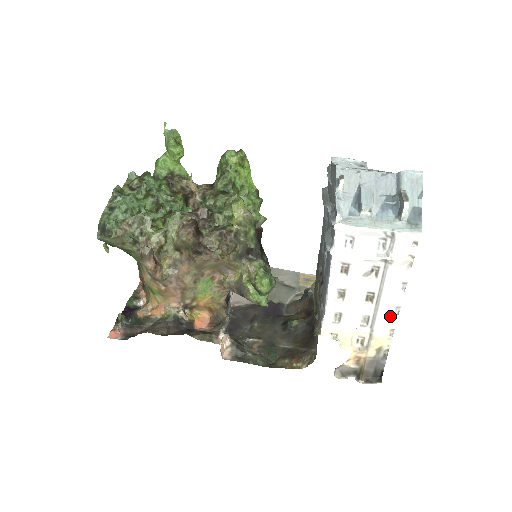
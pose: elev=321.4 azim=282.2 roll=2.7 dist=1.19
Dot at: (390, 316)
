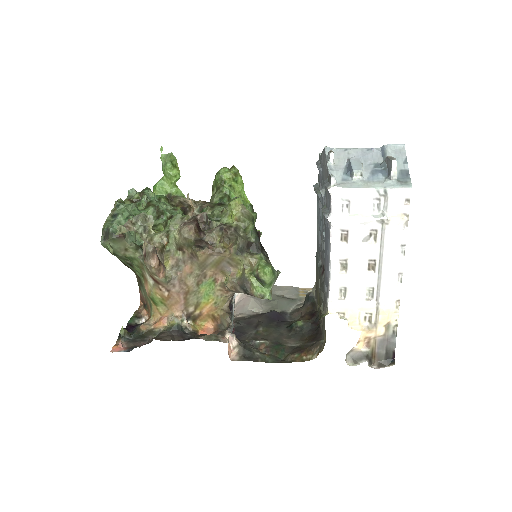
Dot at: (394, 285)
